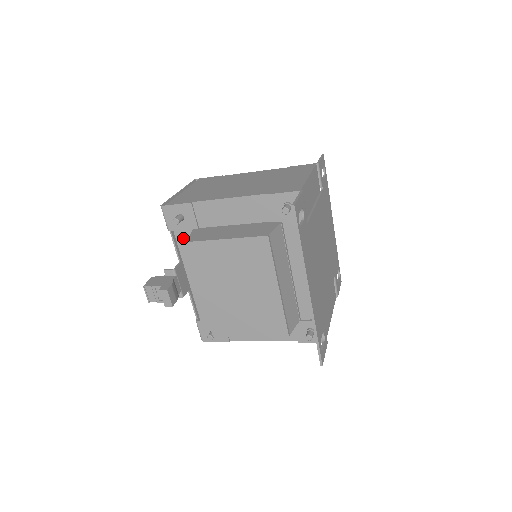
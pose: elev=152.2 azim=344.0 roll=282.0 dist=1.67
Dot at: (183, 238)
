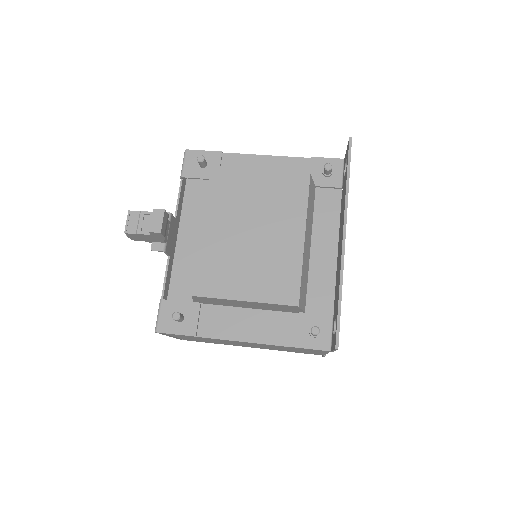
Dot at: (194, 189)
